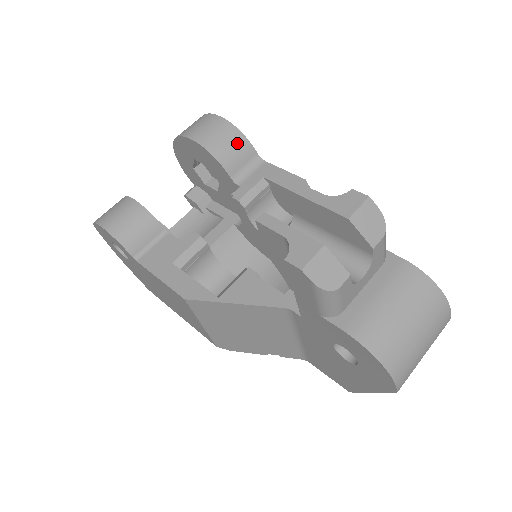
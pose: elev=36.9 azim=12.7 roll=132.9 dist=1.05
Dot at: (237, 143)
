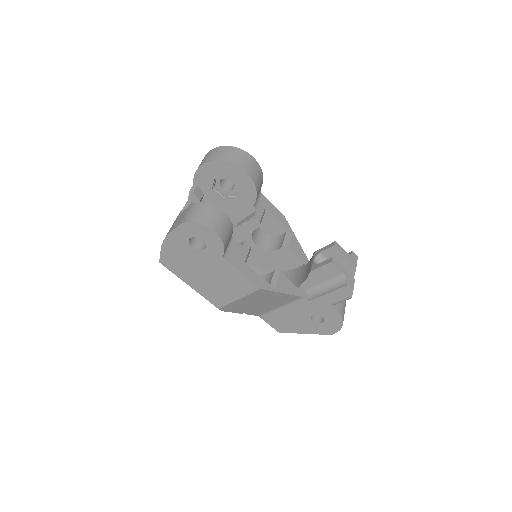
Dot at: (261, 182)
